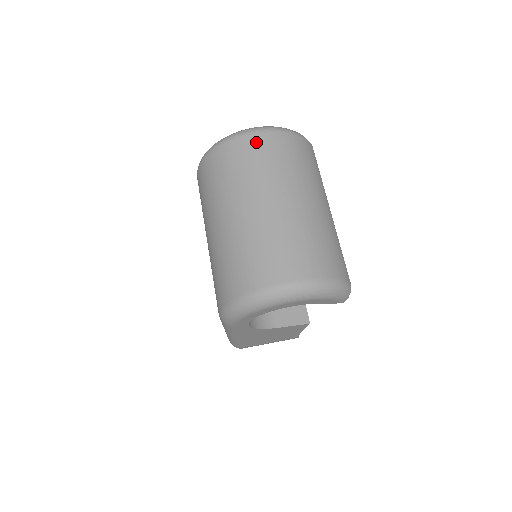
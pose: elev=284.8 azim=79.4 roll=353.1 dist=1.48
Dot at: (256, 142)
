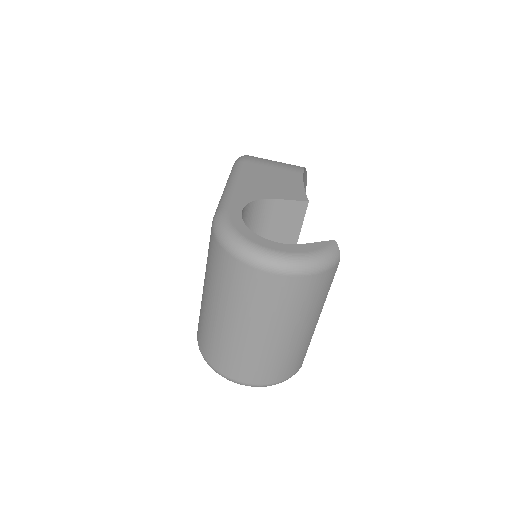
Dot at: (269, 282)
